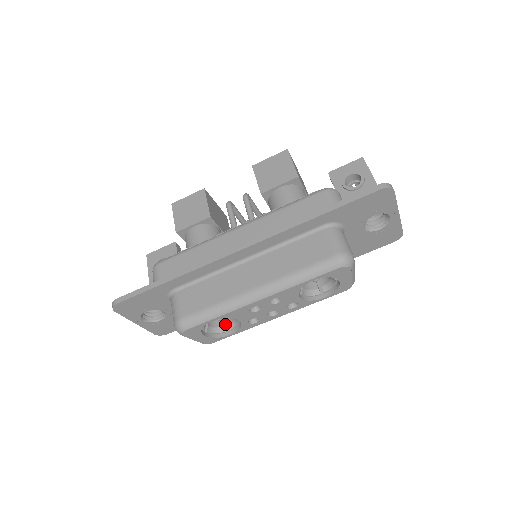
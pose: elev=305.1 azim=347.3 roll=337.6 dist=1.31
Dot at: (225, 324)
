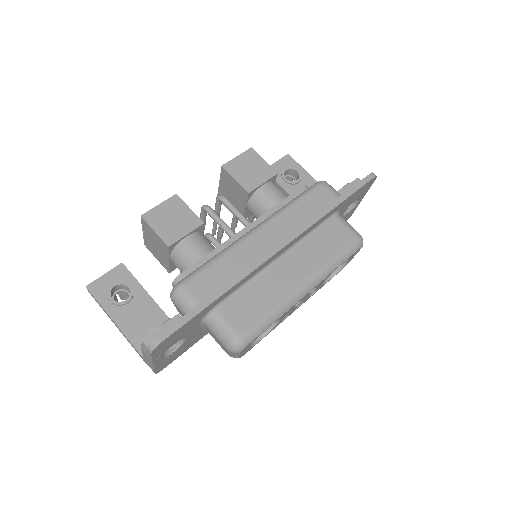
Dot at: occluded
